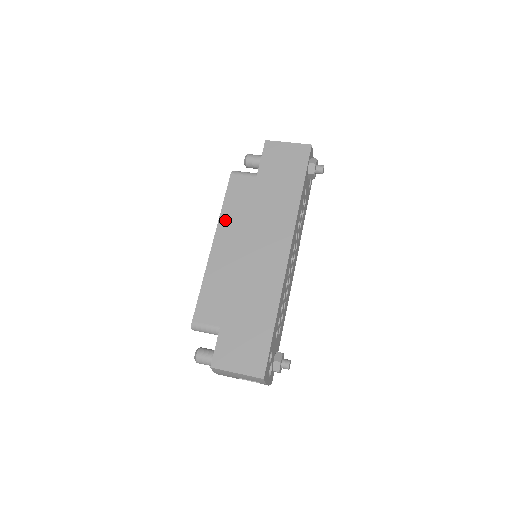
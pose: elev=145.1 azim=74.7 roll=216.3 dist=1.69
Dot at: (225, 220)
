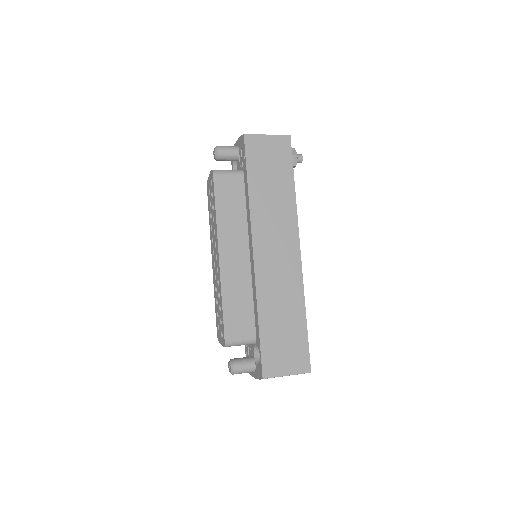
Dot at: (224, 228)
